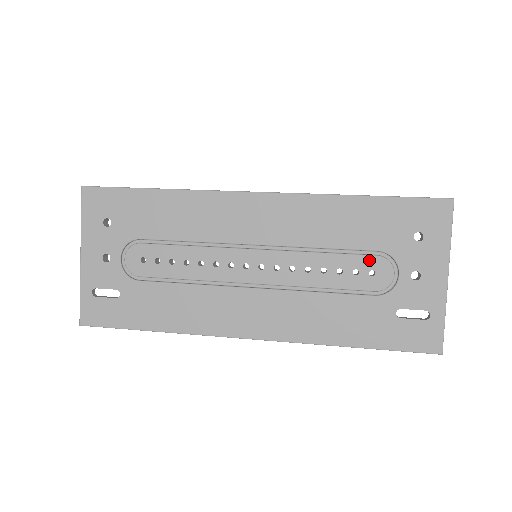
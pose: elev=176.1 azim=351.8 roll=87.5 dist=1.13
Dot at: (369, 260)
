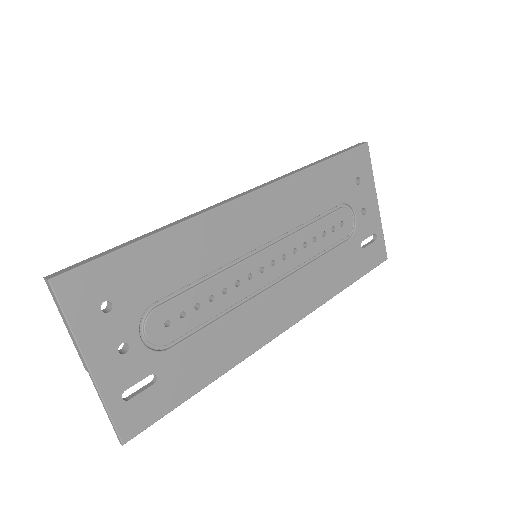
Dot at: (338, 214)
